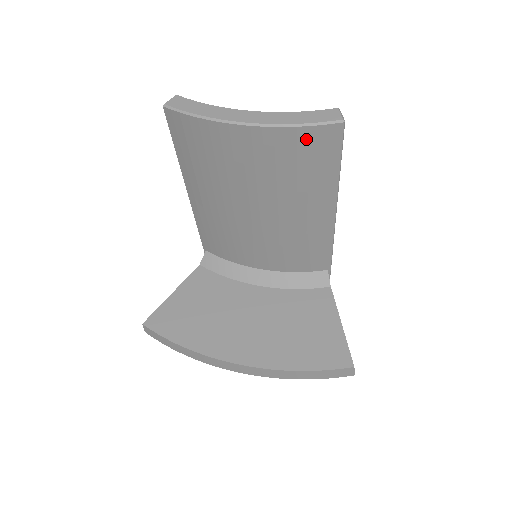
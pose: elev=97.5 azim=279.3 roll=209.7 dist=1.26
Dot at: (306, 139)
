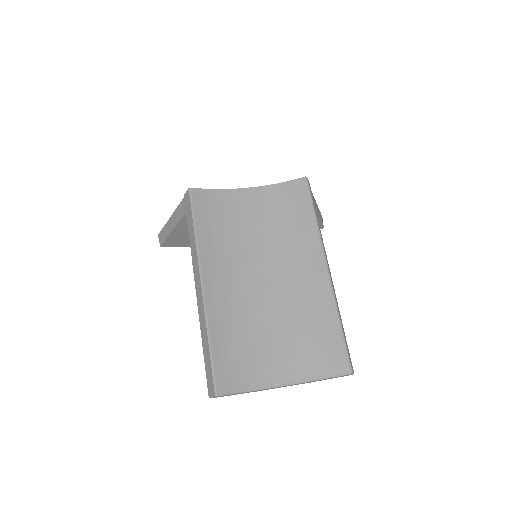
Dot at: occluded
